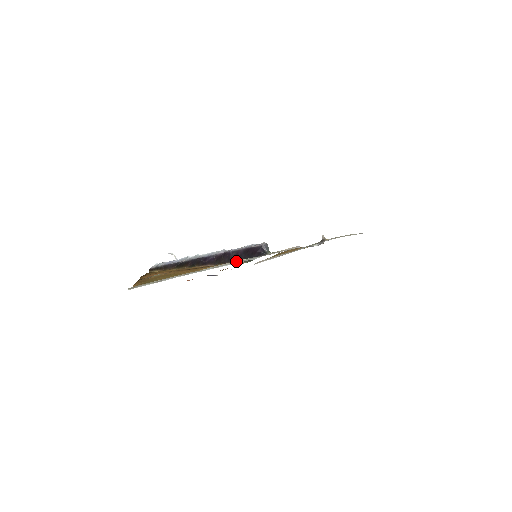
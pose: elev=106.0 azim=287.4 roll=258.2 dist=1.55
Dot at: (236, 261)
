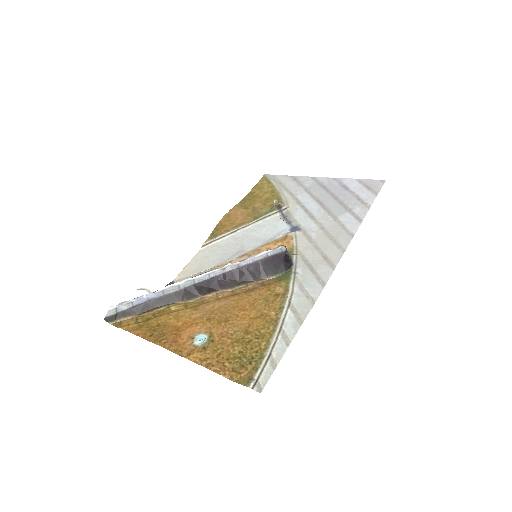
Dot at: (290, 285)
